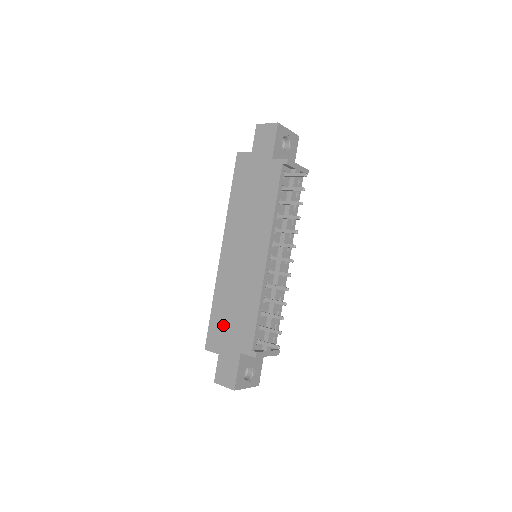
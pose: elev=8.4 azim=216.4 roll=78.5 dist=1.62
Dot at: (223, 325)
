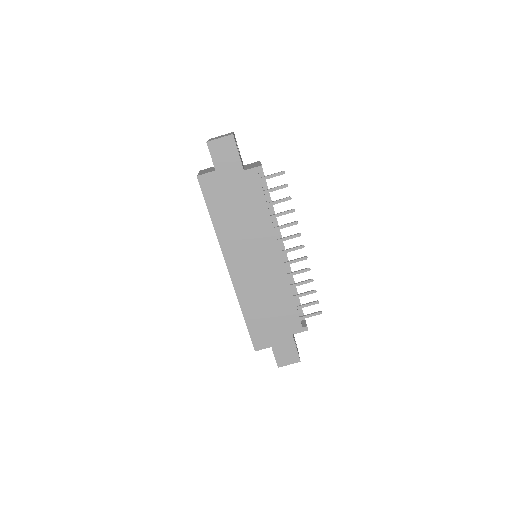
Dot at: (264, 325)
